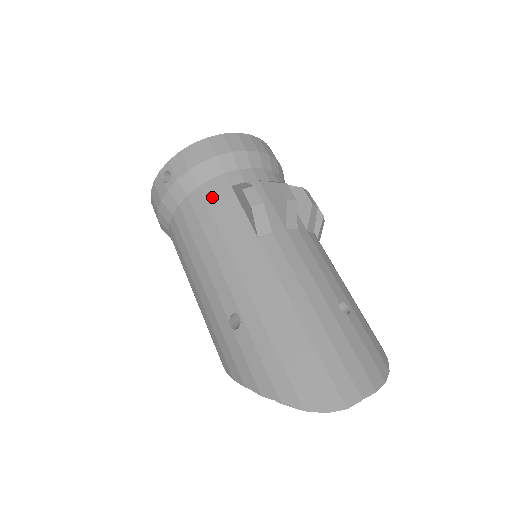
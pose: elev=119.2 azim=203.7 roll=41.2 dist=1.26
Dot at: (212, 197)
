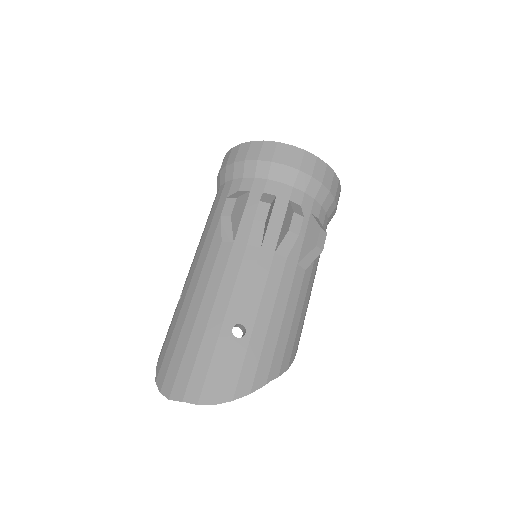
Dot at: (224, 195)
